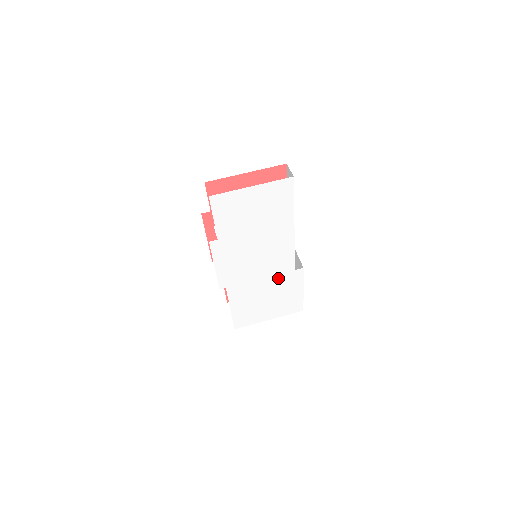
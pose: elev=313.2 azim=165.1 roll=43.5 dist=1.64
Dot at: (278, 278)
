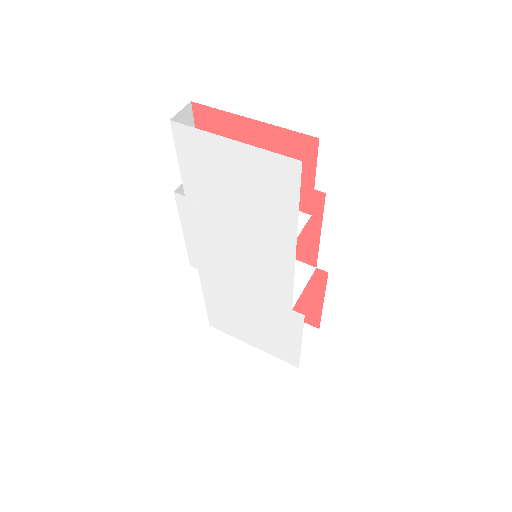
Dot at: (267, 303)
